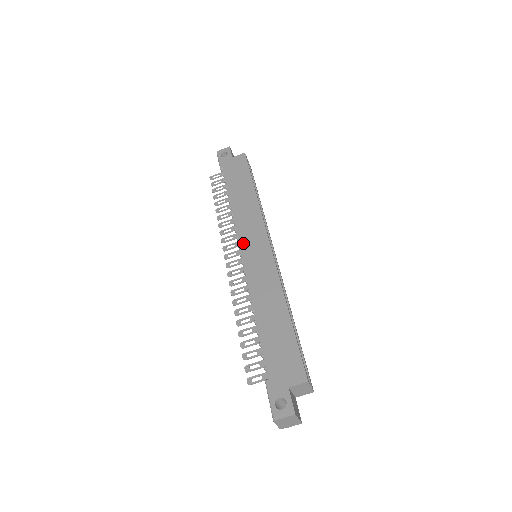
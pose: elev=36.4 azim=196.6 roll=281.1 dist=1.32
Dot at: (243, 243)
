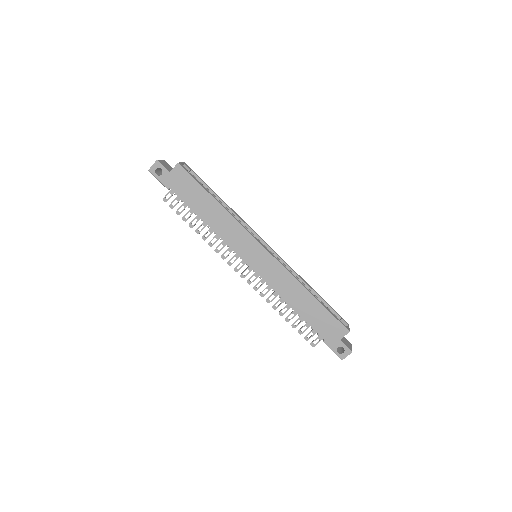
Dot at: (243, 256)
